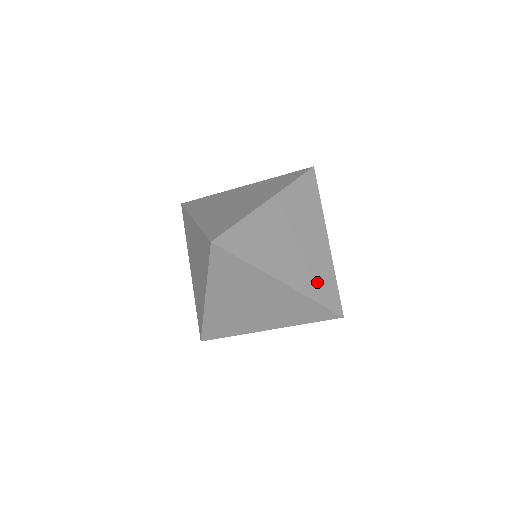
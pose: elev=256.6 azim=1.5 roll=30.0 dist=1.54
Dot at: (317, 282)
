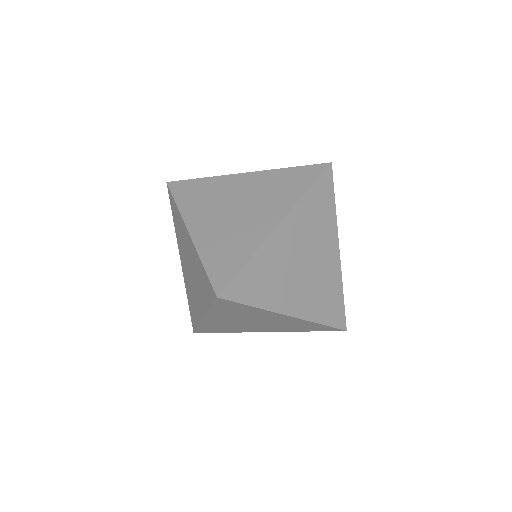
Dot at: (324, 303)
